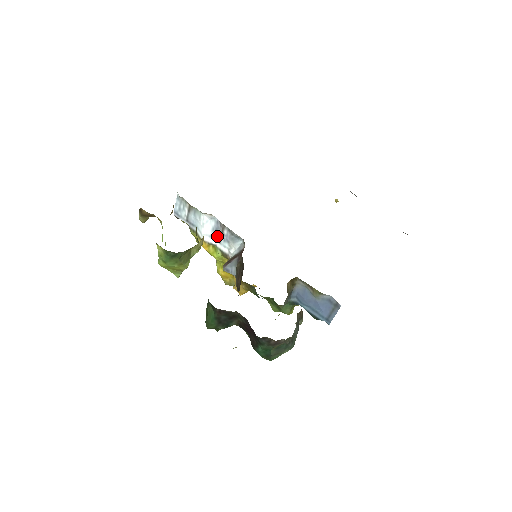
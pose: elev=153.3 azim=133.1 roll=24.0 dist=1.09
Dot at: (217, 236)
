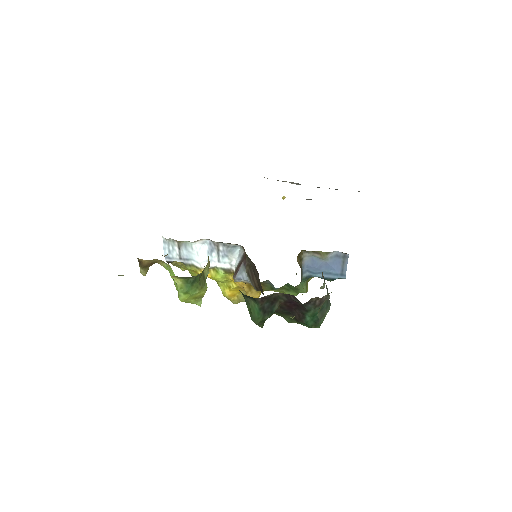
Dot at: (214, 257)
